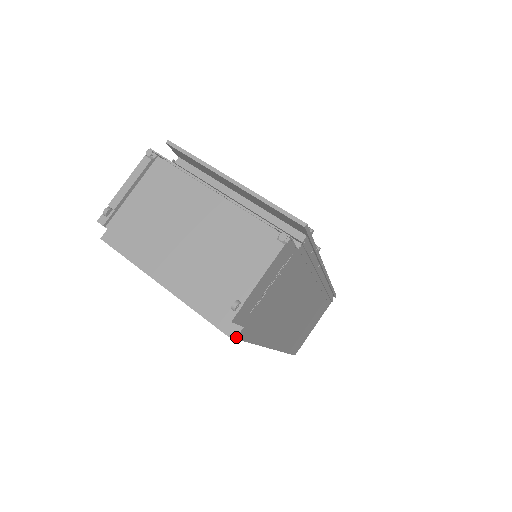
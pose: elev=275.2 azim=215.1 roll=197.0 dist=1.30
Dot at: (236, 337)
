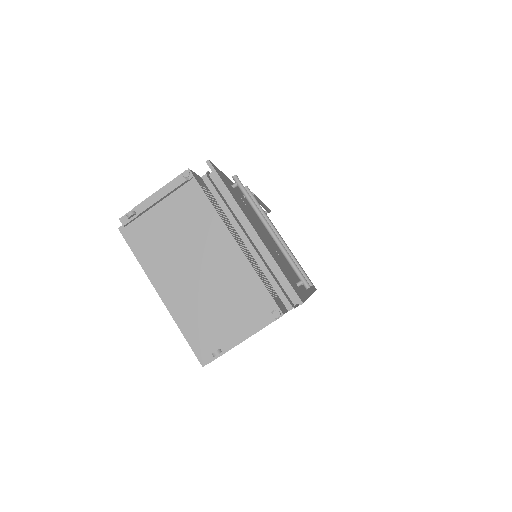
Dot at: occluded
